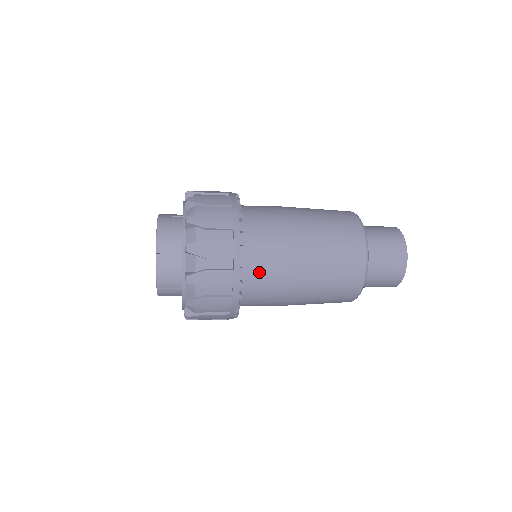
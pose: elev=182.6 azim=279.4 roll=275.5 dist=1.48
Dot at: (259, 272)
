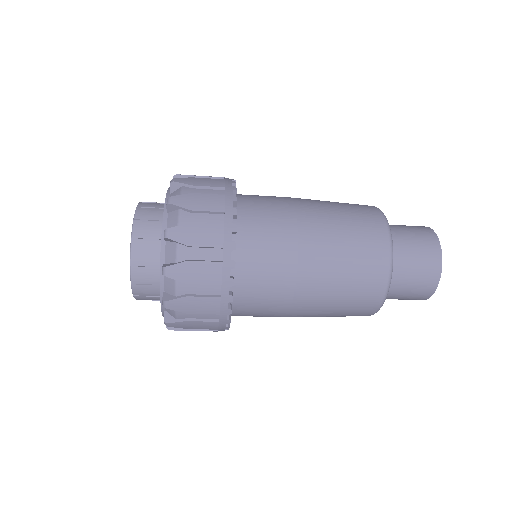
Dot at: (255, 200)
